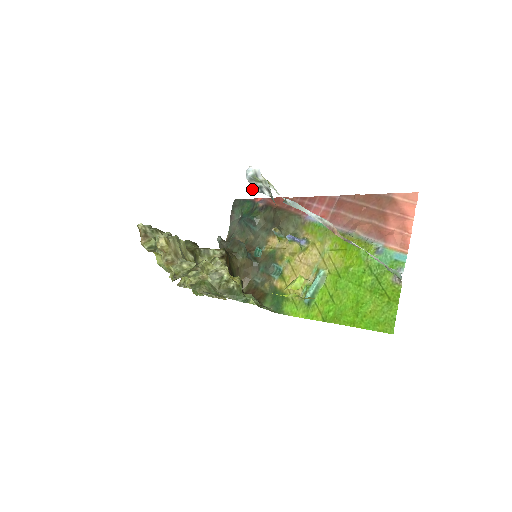
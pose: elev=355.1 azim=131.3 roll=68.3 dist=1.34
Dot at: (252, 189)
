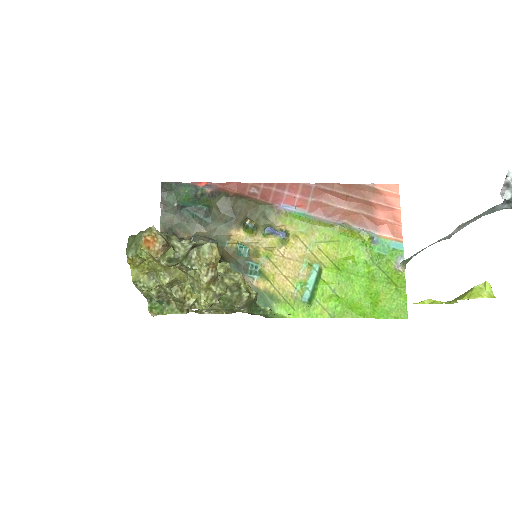
Dot at: (505, 196)
